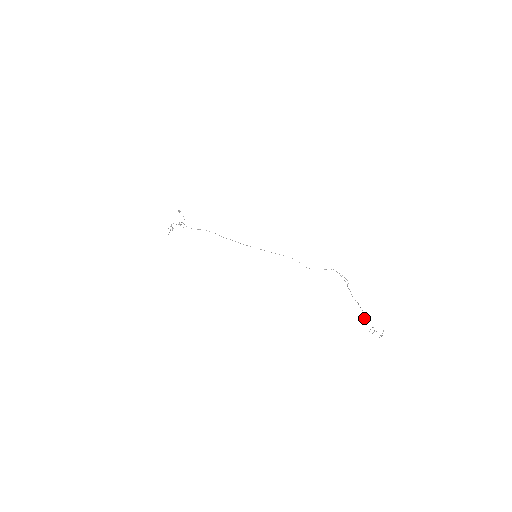
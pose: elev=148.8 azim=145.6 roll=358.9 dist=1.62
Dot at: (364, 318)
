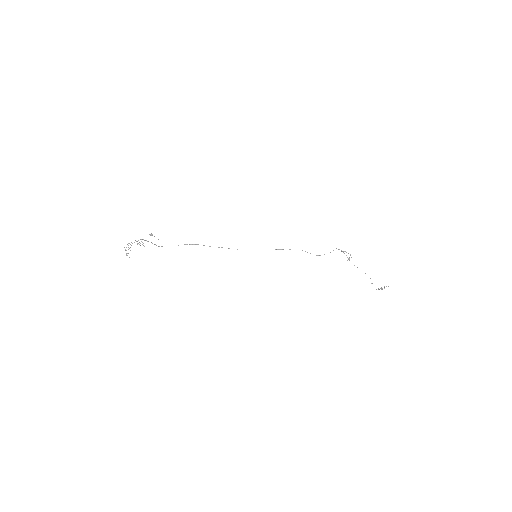
Dot at: occluded
